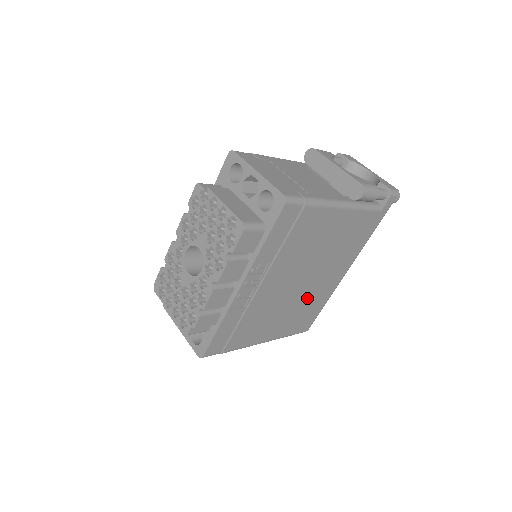
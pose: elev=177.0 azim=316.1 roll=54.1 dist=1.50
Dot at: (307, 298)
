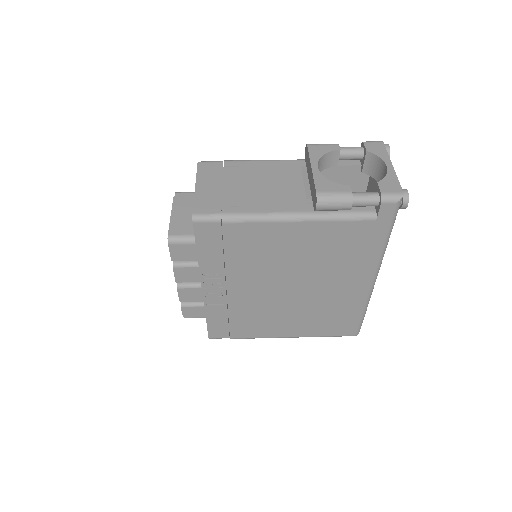
Dot at: (319, 304)
